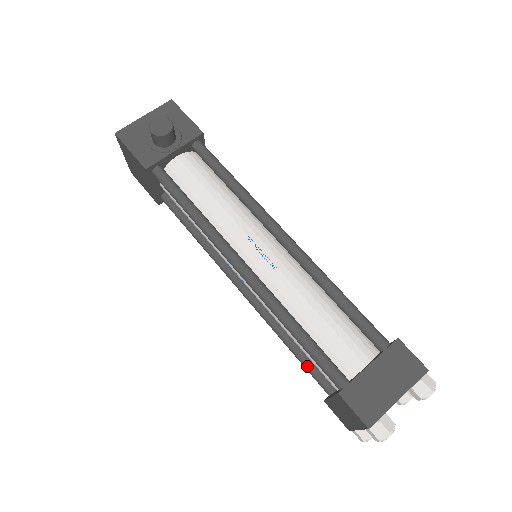
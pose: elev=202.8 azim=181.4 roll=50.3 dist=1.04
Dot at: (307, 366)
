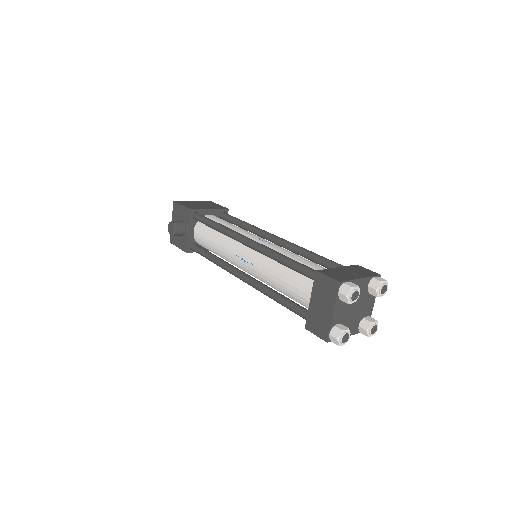
Dot at: occluded
